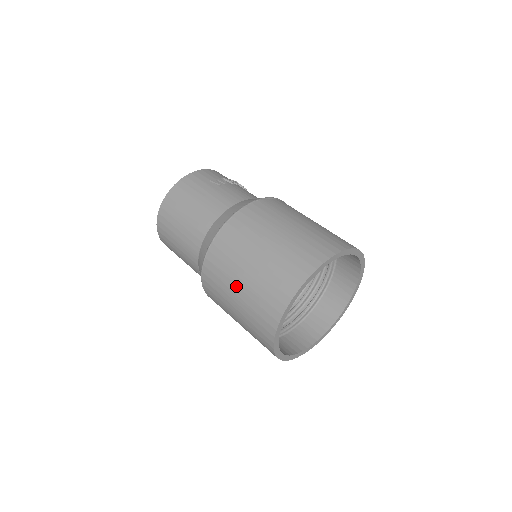
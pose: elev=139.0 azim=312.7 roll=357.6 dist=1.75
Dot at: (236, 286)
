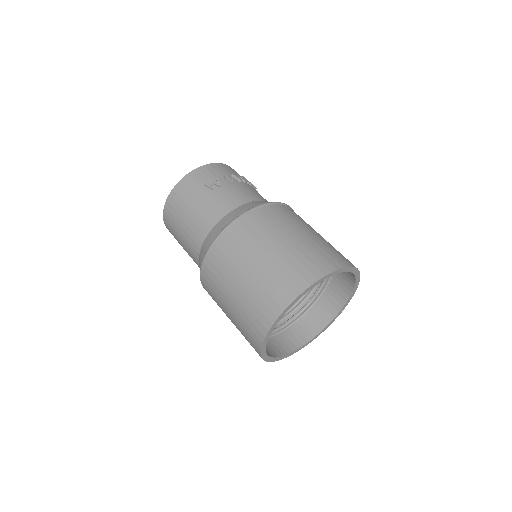
Dot at: (226, 306)
